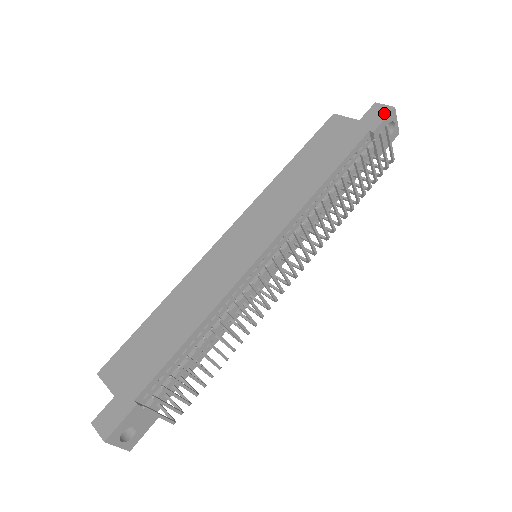
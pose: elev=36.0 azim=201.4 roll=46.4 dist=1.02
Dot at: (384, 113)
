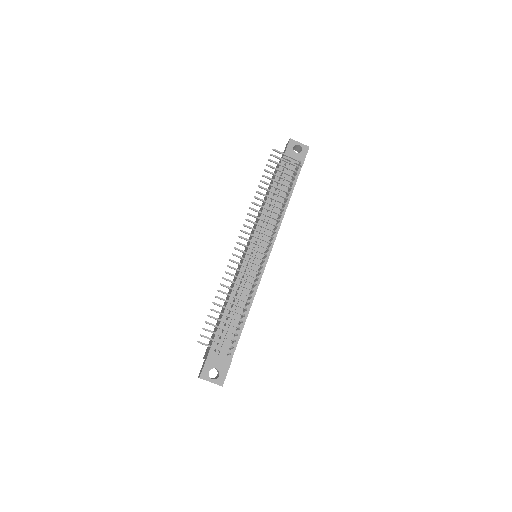
Dot at: (287, 145)
